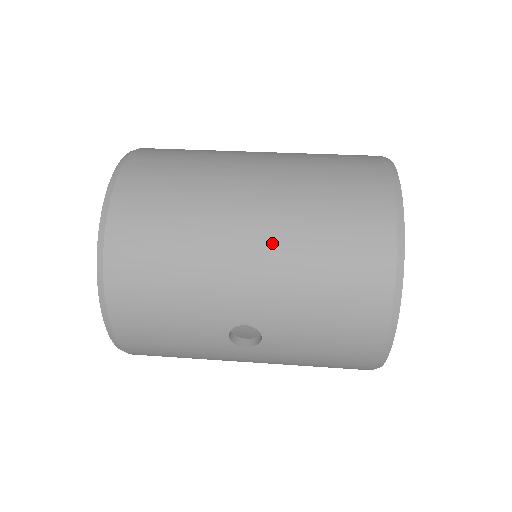
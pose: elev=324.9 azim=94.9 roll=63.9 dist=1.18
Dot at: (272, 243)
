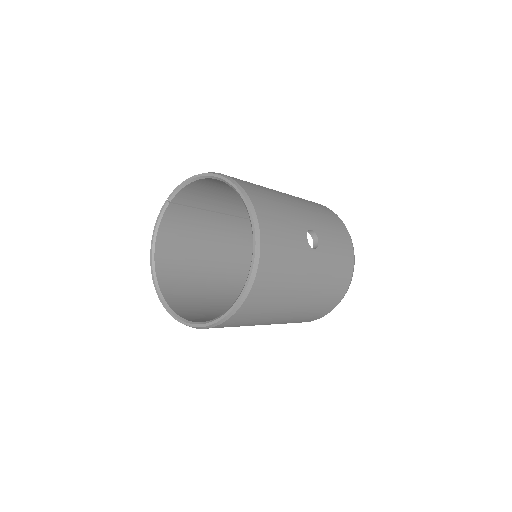
Dot at: (294, 197)
